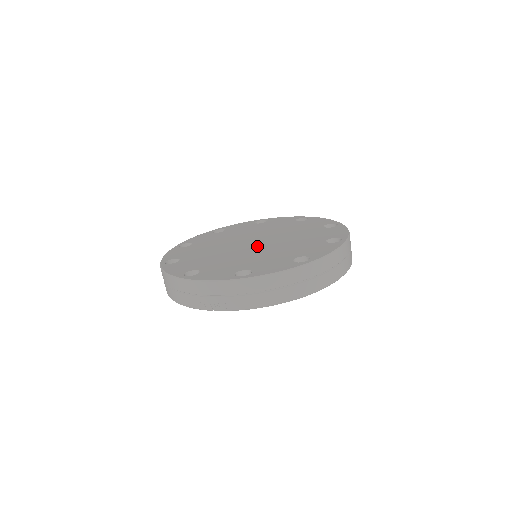
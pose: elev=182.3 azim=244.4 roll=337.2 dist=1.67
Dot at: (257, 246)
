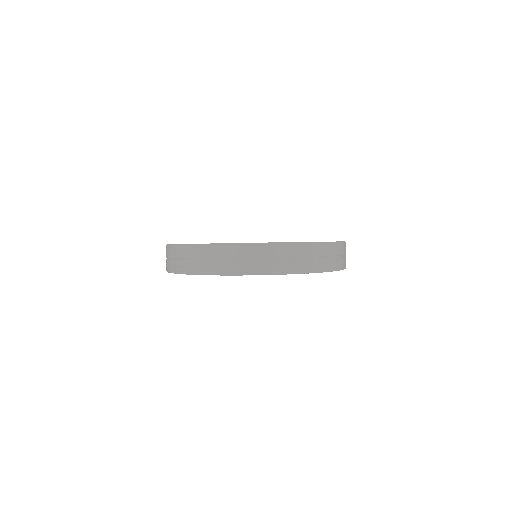
Dot at: occluded
